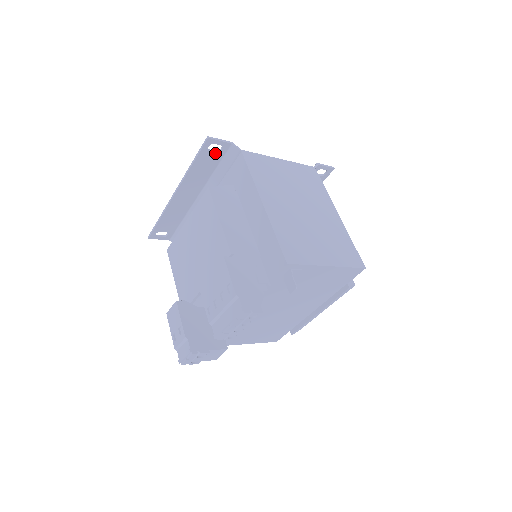
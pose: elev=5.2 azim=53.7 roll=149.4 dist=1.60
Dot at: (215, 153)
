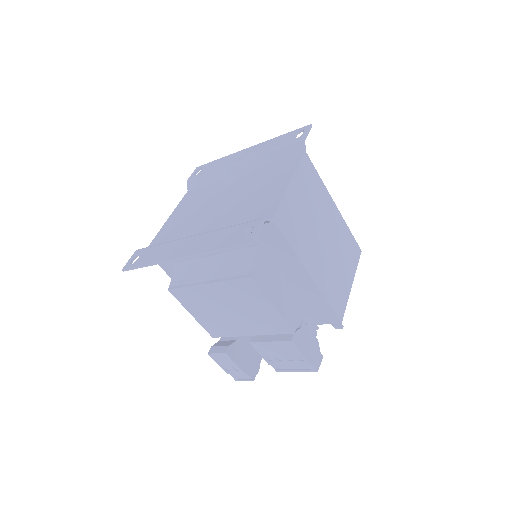
Dot at: (244, 233)
